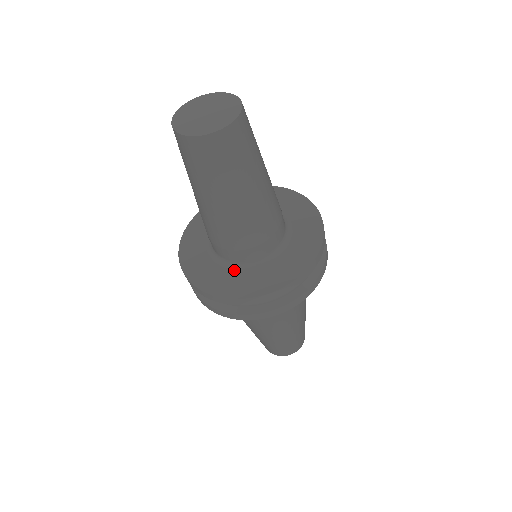
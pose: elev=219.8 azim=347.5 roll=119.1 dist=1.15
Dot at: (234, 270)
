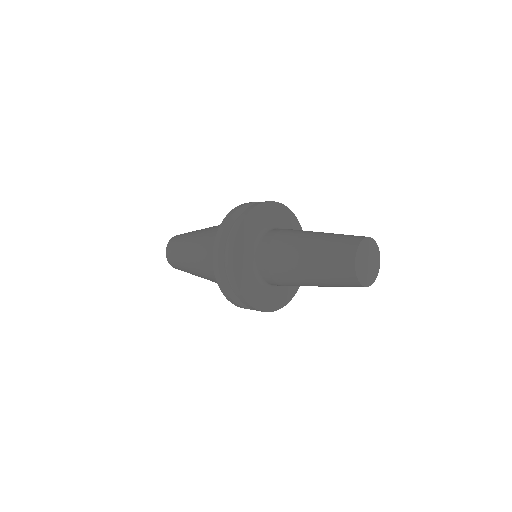
Dot at: (267, 288)
